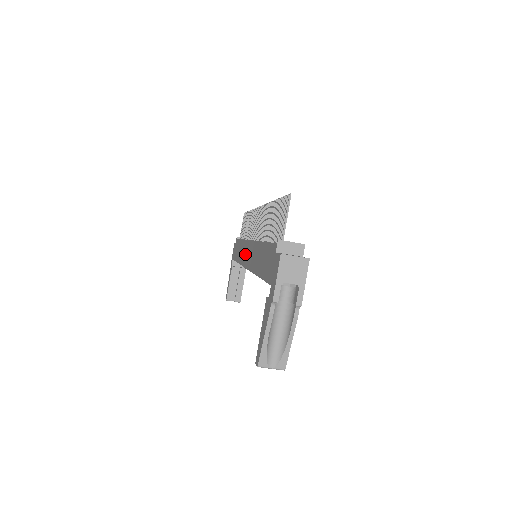
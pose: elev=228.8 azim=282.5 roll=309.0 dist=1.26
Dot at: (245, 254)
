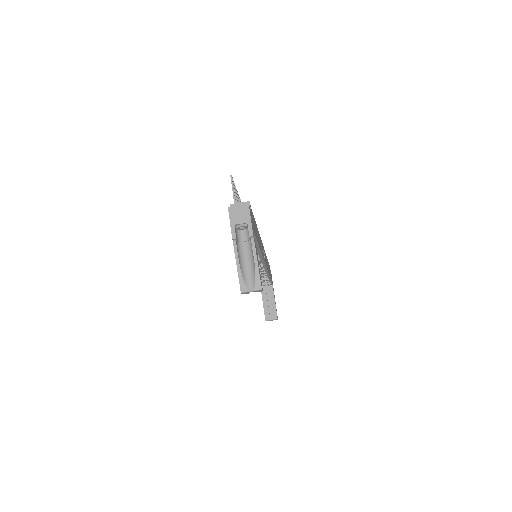
Dot at: occluded
